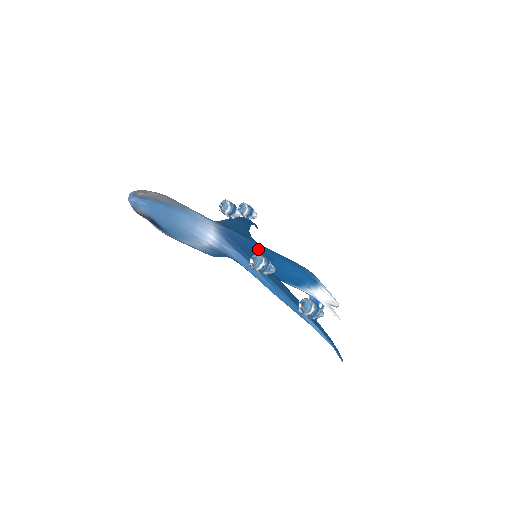
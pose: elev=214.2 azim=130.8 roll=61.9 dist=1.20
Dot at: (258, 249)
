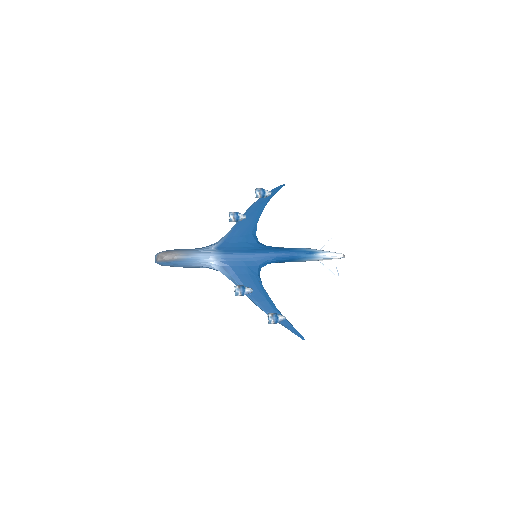
Dot at: (252, 259)
